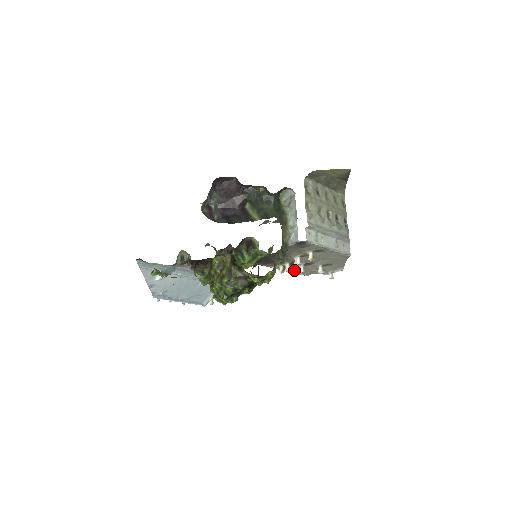
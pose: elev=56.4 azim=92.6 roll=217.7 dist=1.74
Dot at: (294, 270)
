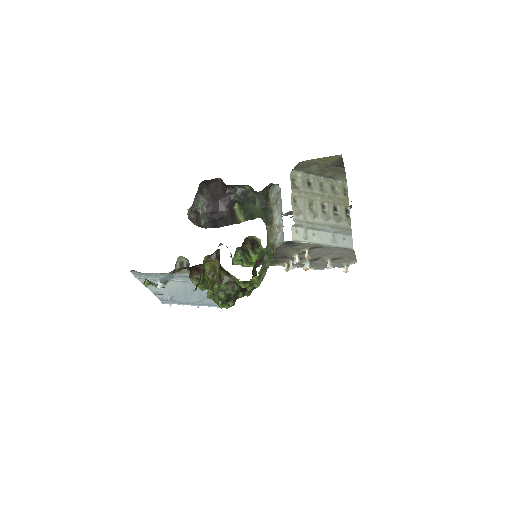
Dot at: occluded
